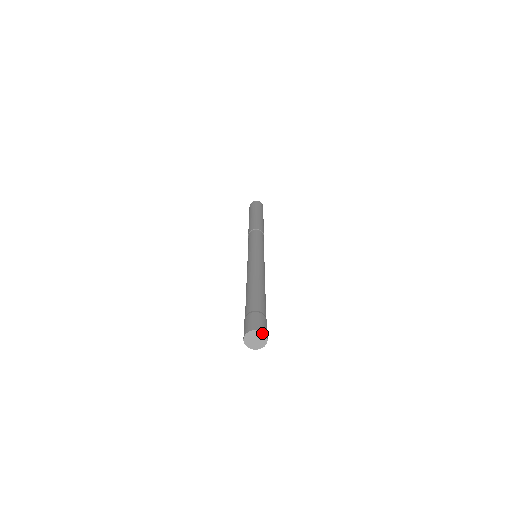
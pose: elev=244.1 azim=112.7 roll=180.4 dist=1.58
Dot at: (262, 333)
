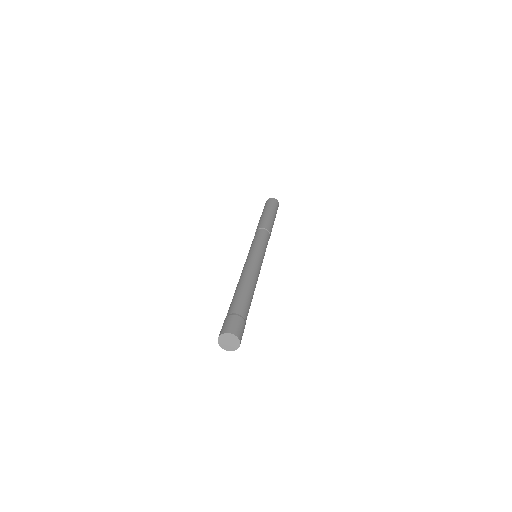
Dot at: (232, 335)
